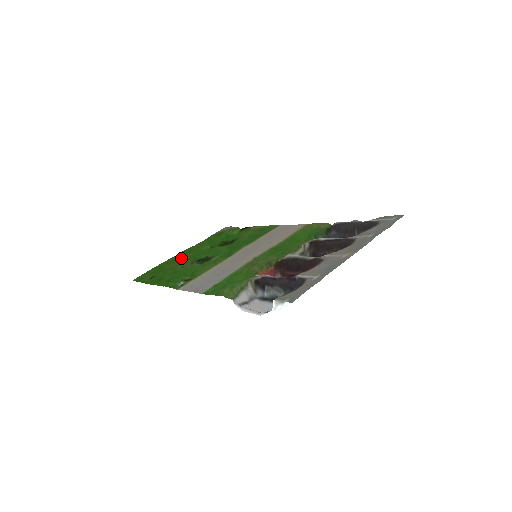
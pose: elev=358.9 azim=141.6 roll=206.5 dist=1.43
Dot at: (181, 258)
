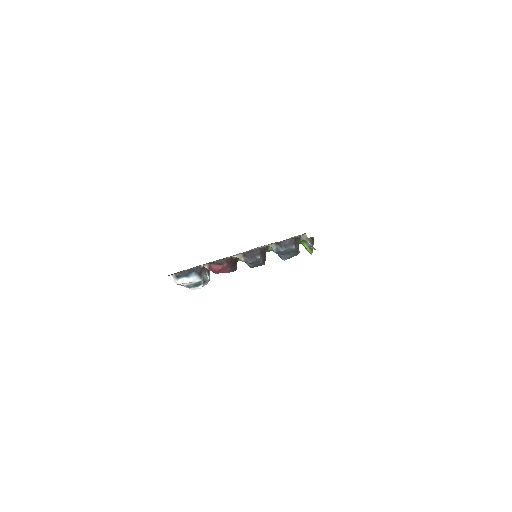
Dot at: occluded
